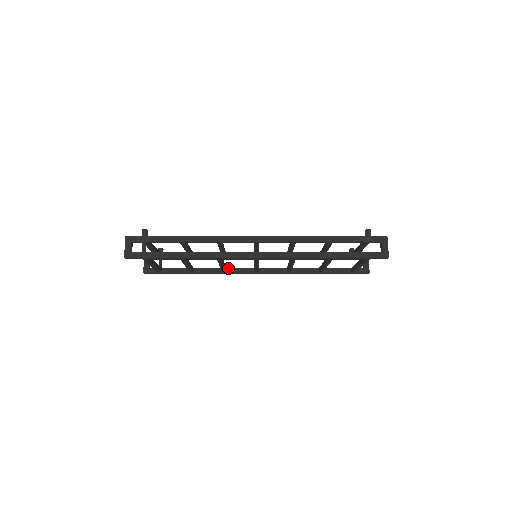
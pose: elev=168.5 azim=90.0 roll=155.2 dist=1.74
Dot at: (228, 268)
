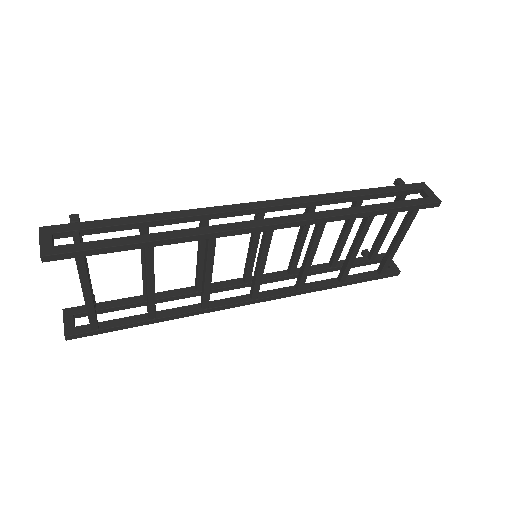
Dot at: (210, 302)
